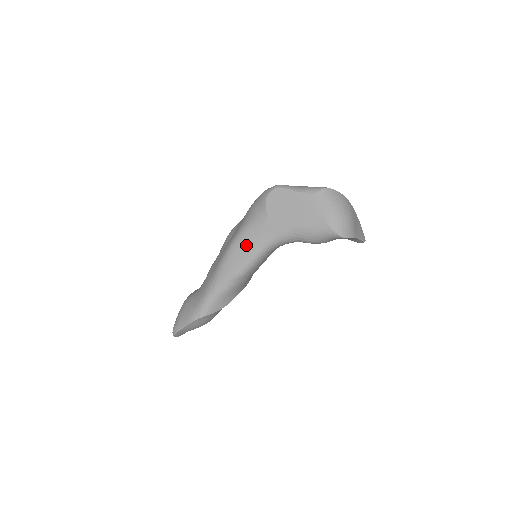
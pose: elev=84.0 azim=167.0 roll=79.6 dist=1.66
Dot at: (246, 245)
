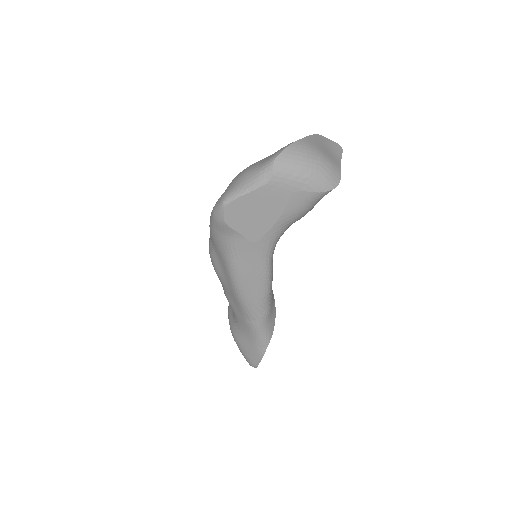
Dot at: (249, 272)
